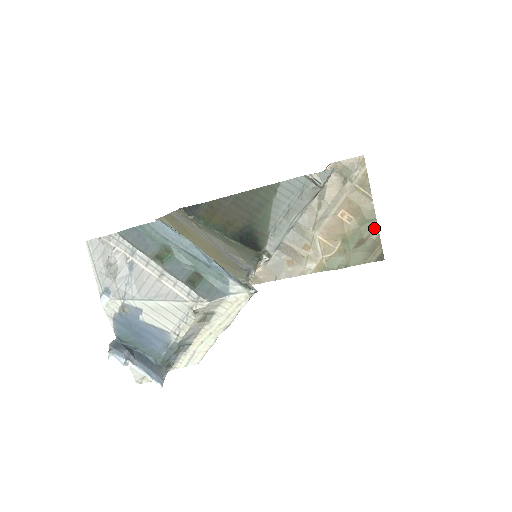
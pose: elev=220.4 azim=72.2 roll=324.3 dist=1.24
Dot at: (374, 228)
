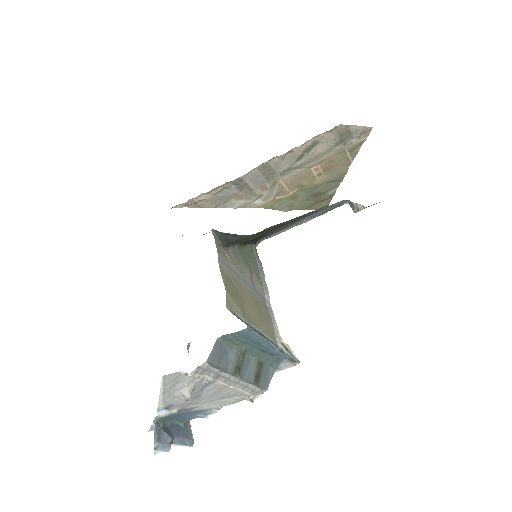
Dot at: (335, 186)
